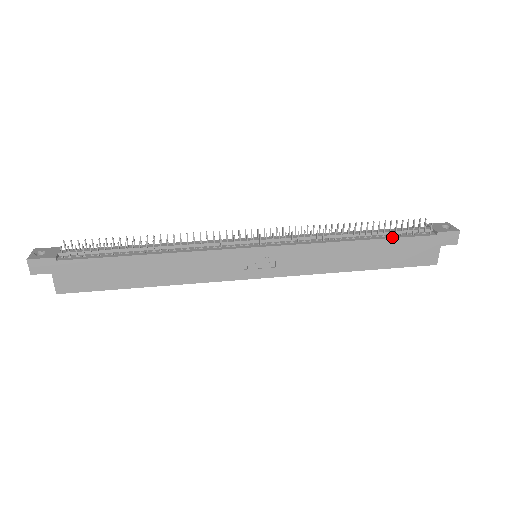
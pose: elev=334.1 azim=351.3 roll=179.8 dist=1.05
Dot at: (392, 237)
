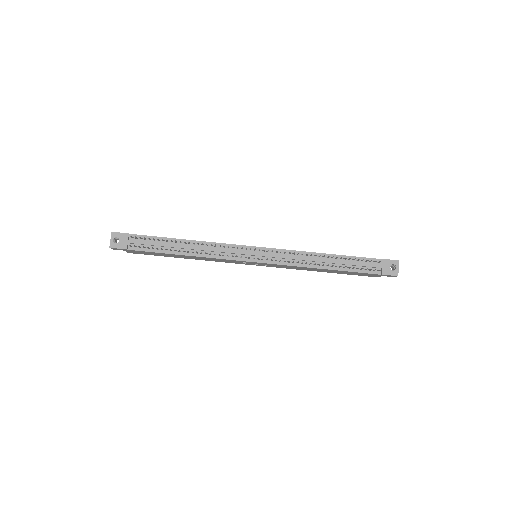
Dot at: (349, 271)
